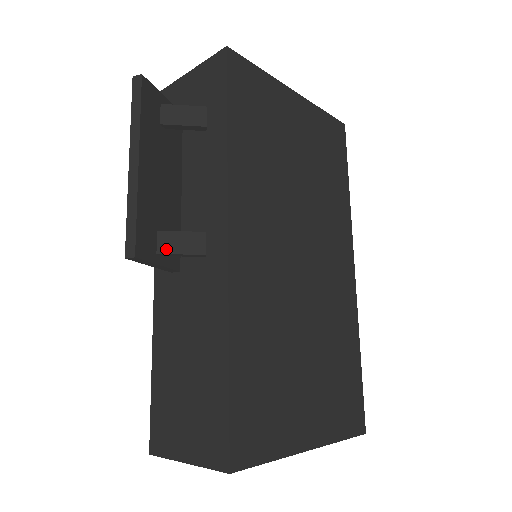
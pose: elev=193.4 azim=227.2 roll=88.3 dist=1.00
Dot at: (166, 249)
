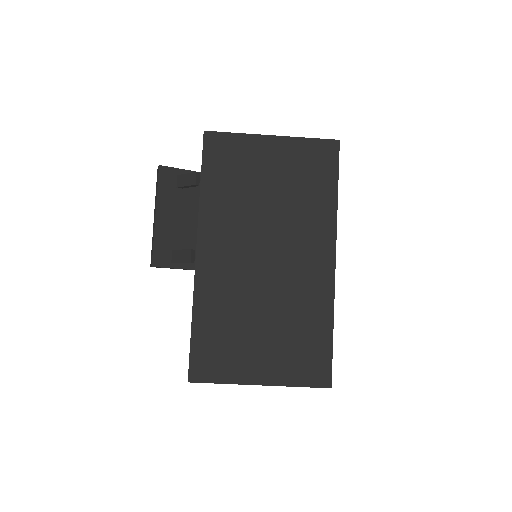
Dot at: (175, 260)
